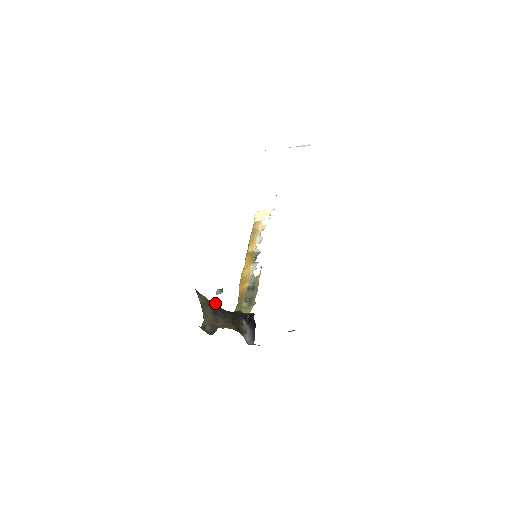
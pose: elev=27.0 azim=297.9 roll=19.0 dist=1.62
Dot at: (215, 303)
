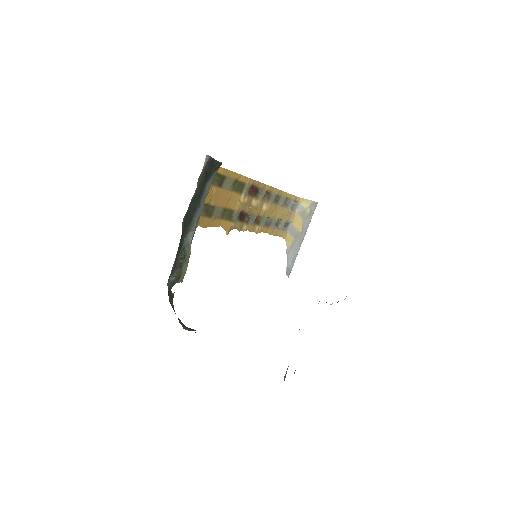
Dot at: occluded
